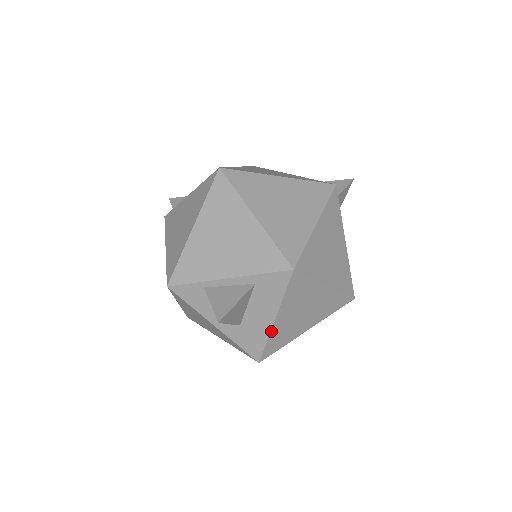
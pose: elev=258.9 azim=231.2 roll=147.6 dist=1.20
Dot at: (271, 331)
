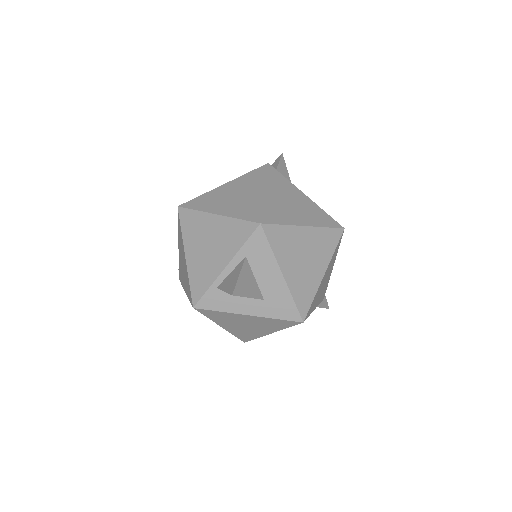
Dot at: (288, 287)
